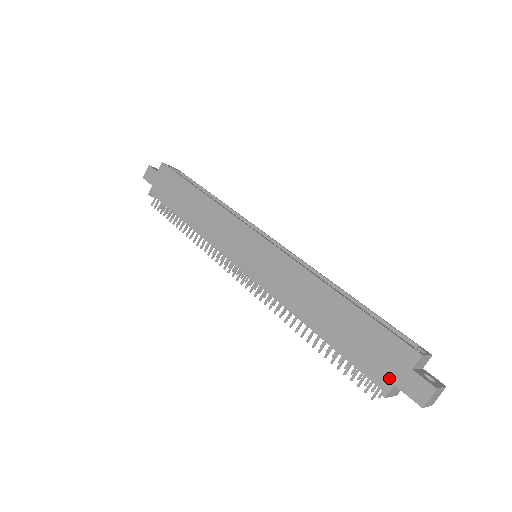
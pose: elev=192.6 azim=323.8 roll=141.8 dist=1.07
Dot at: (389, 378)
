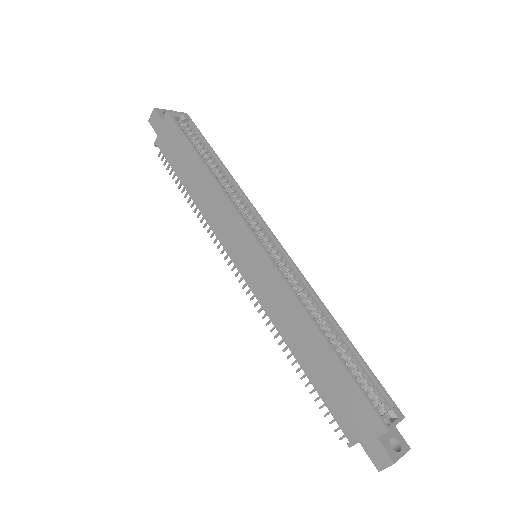
Dot at: (356, 435)
